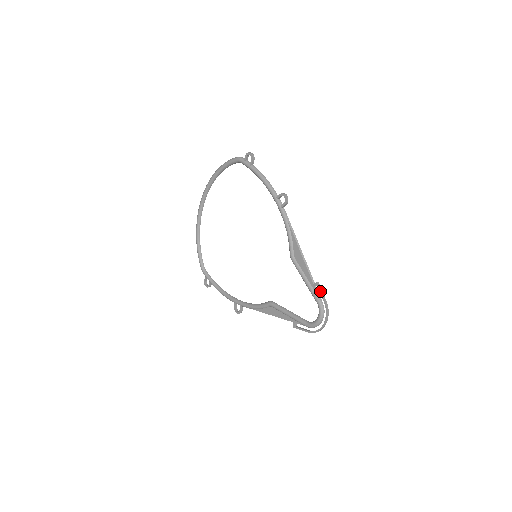
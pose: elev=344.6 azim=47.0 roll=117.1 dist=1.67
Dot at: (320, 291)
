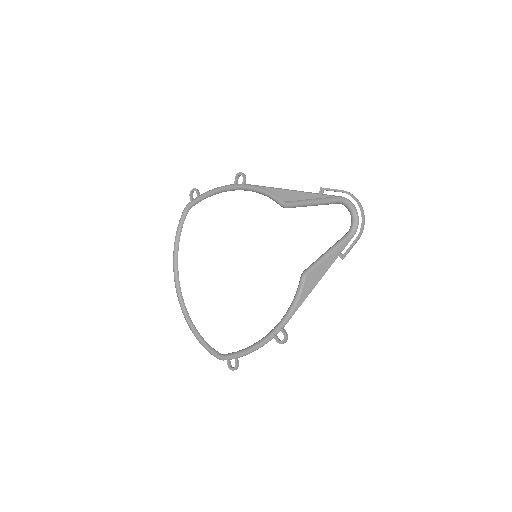
Dot at: (329, 189)
